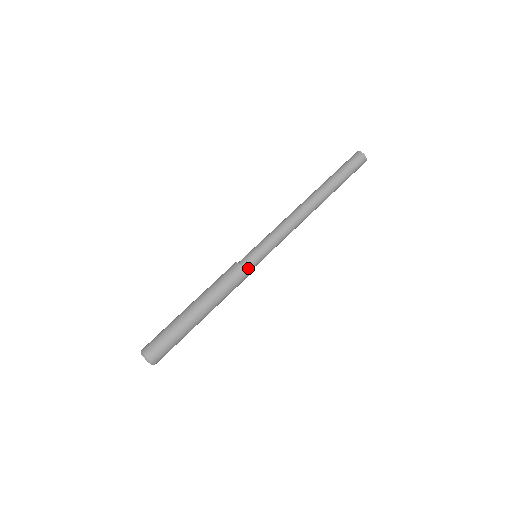
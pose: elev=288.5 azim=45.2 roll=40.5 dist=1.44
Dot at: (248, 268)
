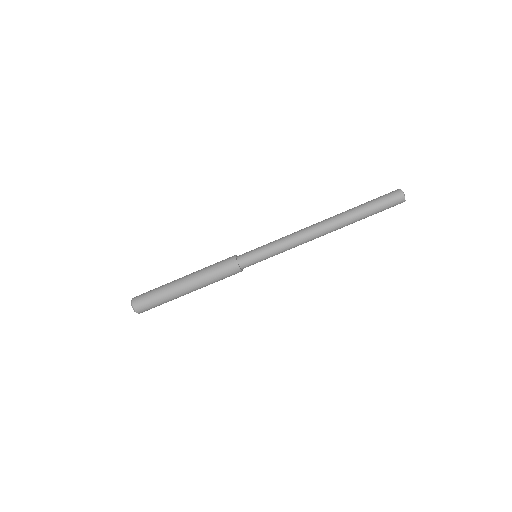
Dot at: (243, 264)
